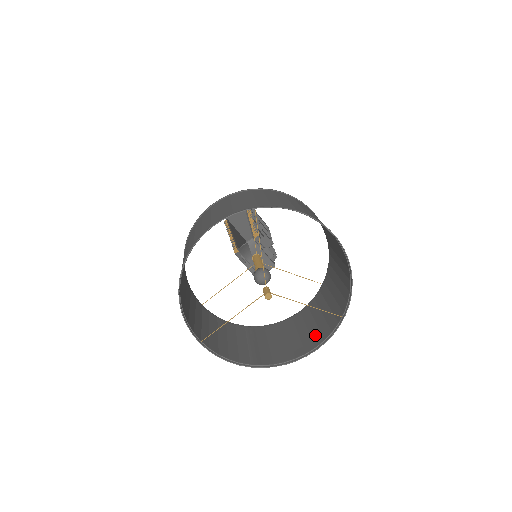
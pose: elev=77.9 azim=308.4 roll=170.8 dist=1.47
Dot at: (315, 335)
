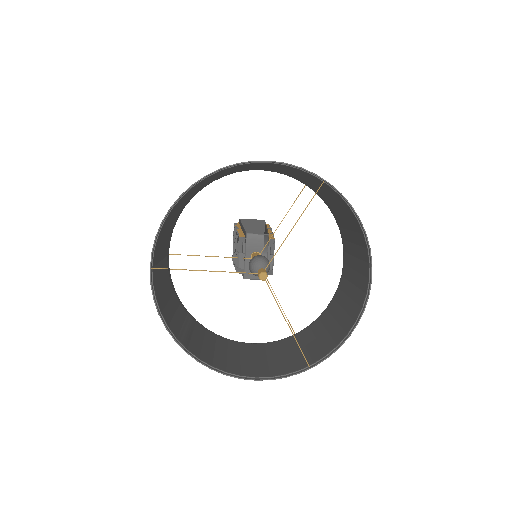
Dot at: (261, 368)
